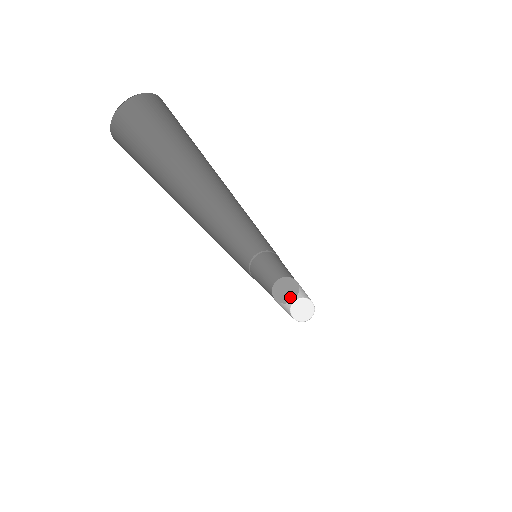
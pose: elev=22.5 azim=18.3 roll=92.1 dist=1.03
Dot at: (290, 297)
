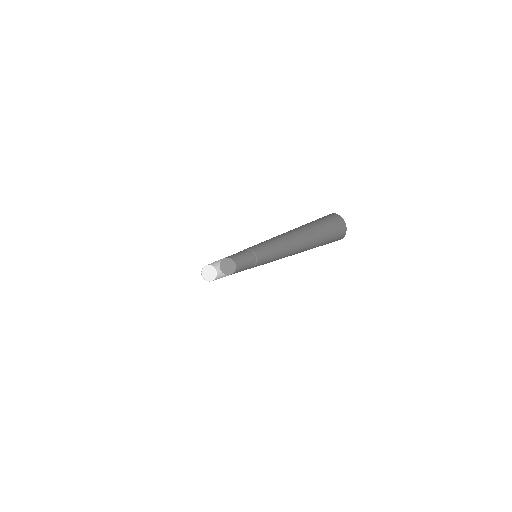
Dot at: (231, 271)
